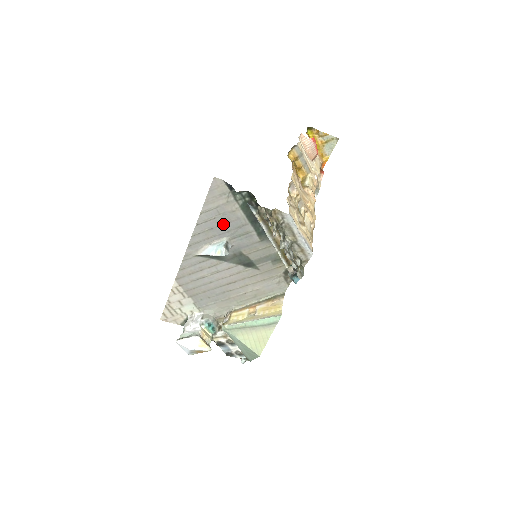
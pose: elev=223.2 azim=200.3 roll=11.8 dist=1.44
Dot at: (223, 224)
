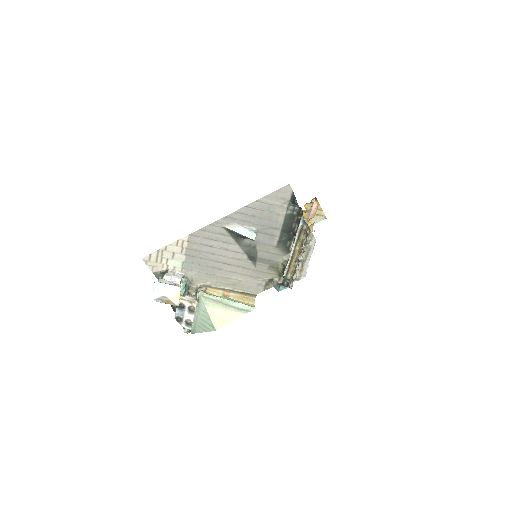
Dot at: (264, 218)
